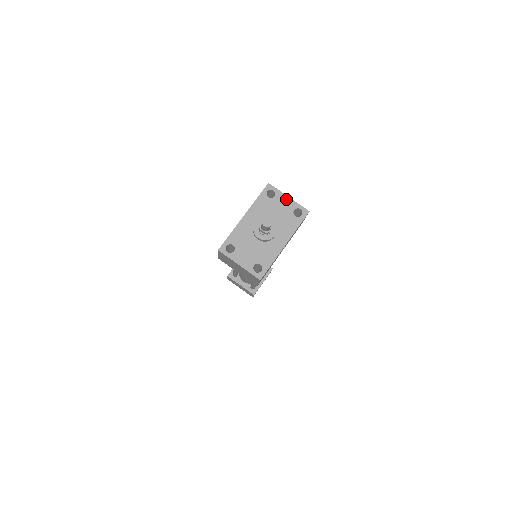
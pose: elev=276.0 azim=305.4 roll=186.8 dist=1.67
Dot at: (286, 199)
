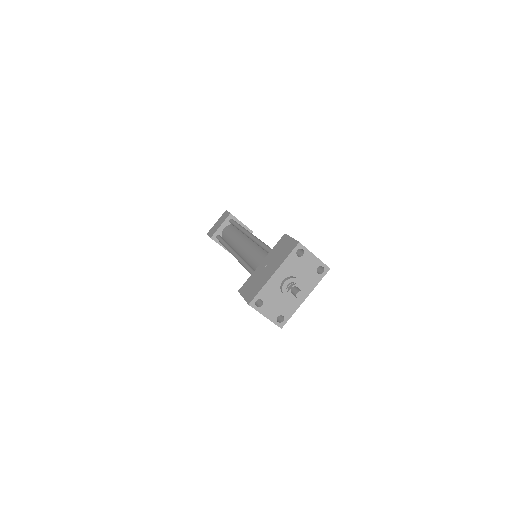
Dot at: (312, 258)
